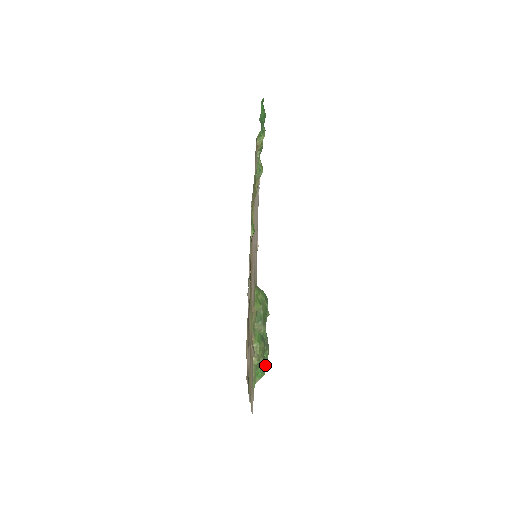
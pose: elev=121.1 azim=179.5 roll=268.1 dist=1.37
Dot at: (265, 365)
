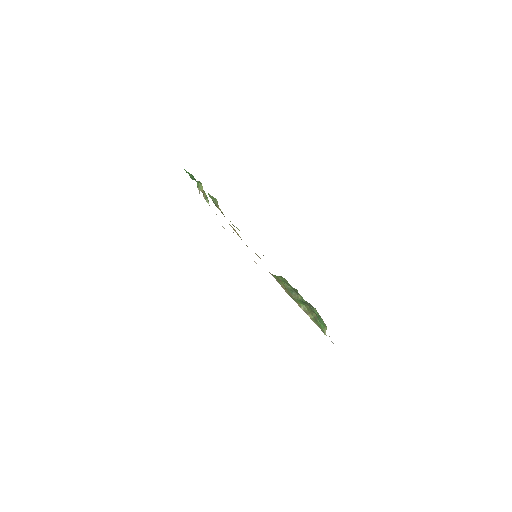
Dot at: (321, 319)
